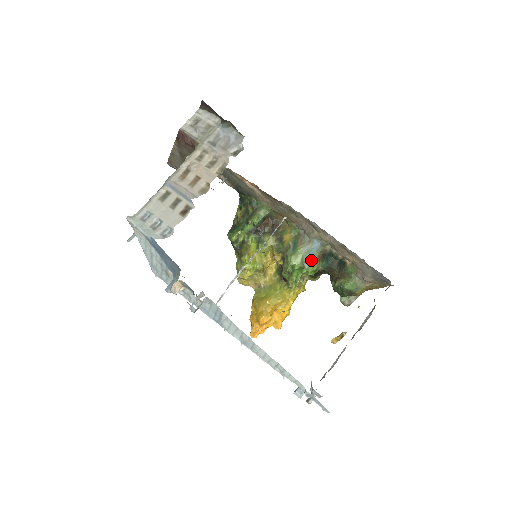
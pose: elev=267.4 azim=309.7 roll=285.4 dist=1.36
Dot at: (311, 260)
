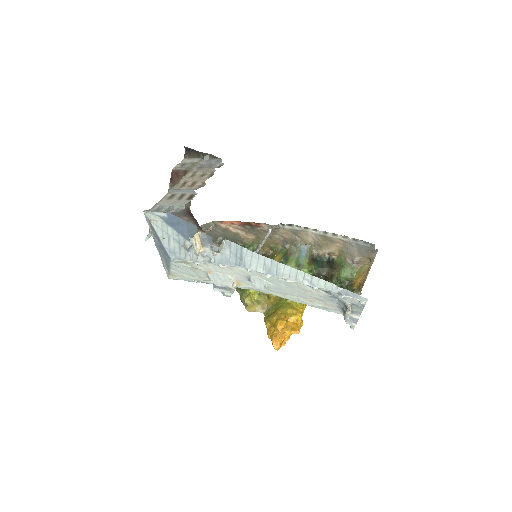
Dot at: (304, 263)
